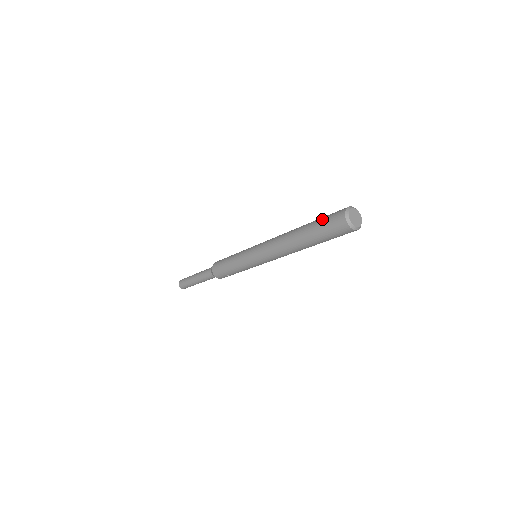
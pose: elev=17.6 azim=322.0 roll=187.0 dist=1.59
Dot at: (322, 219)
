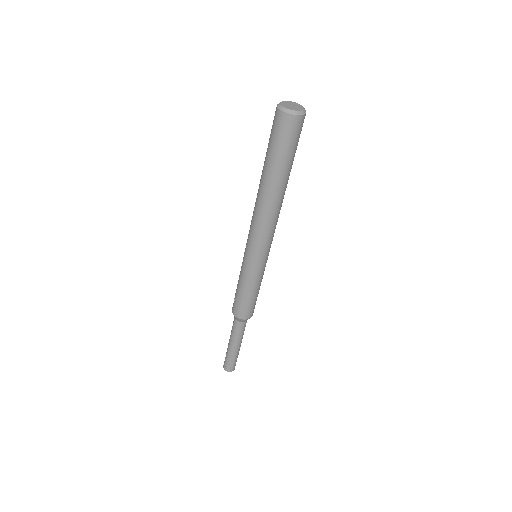
Dot at: occluded
